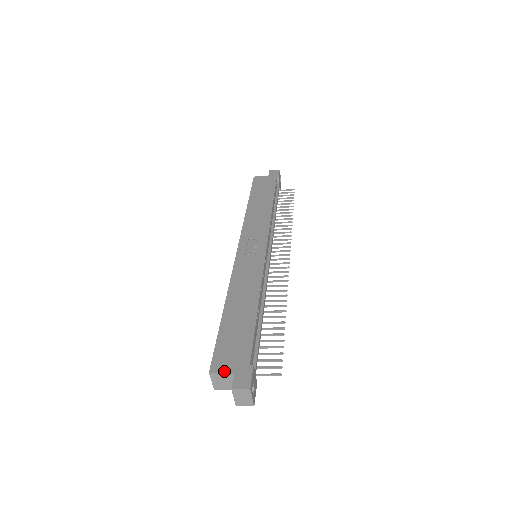
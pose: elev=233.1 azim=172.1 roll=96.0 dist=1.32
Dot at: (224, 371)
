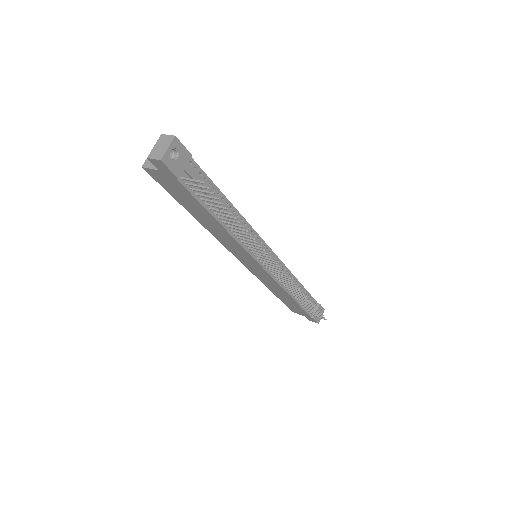
Dot at: occluded
